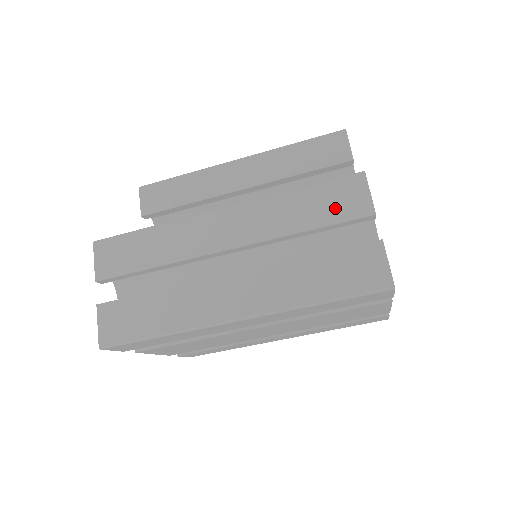
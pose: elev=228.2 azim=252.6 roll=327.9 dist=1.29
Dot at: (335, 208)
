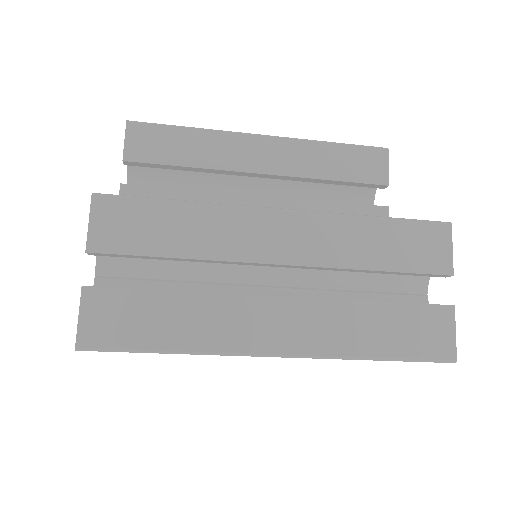
Dot at: (414, 254)
